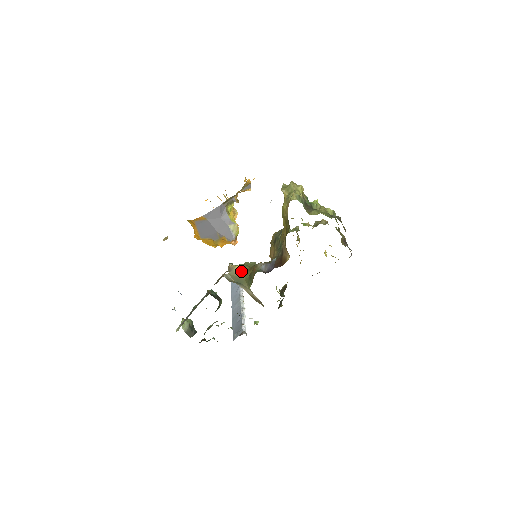
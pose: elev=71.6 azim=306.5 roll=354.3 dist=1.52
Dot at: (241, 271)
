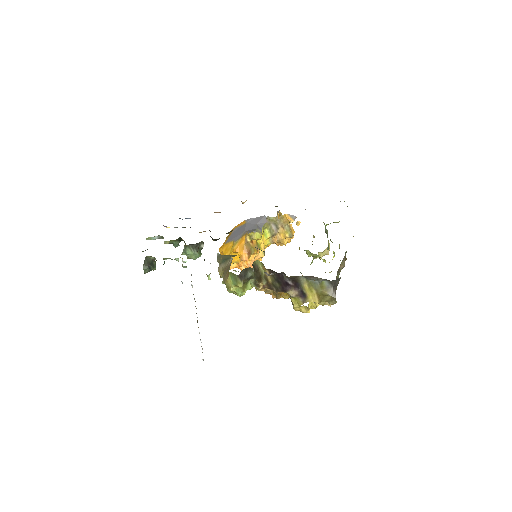
Dot at: (235, 255)
